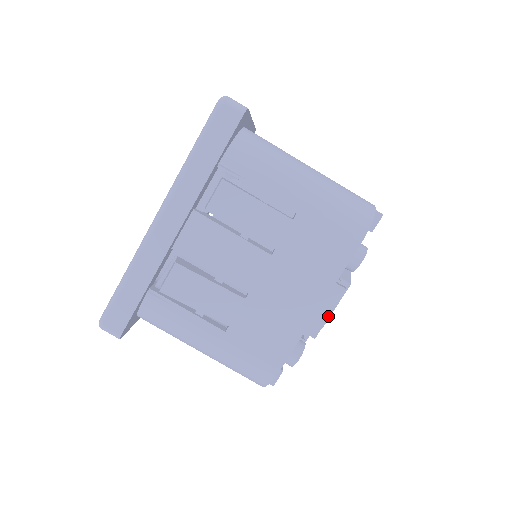
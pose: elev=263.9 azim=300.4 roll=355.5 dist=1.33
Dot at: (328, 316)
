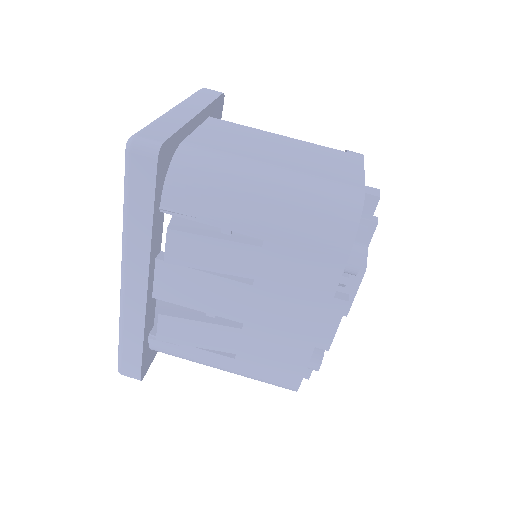
Dot at: (336, 329)
